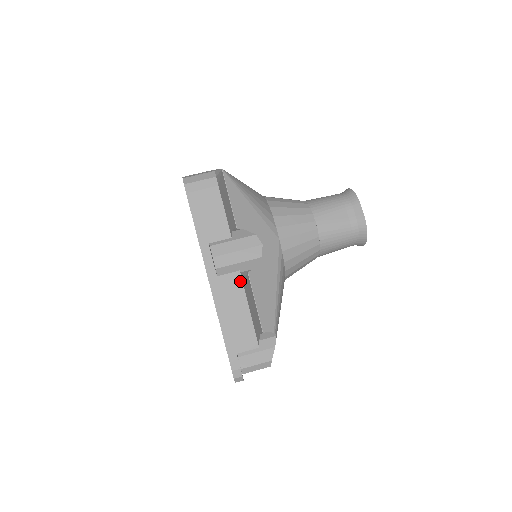
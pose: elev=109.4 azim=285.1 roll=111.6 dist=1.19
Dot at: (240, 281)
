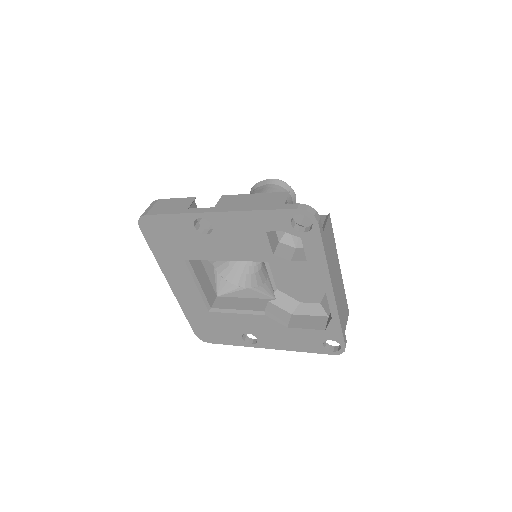
Dot at: (230, 196)
